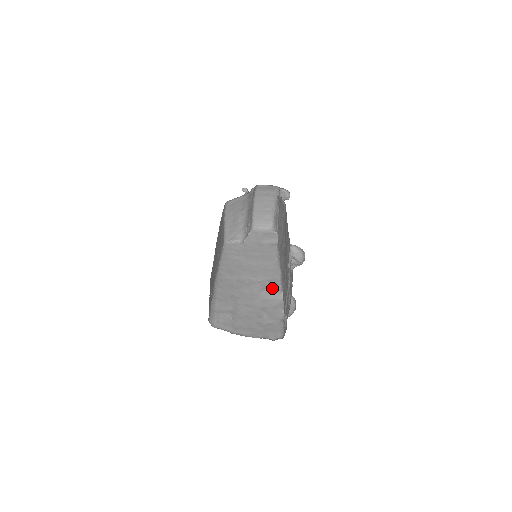
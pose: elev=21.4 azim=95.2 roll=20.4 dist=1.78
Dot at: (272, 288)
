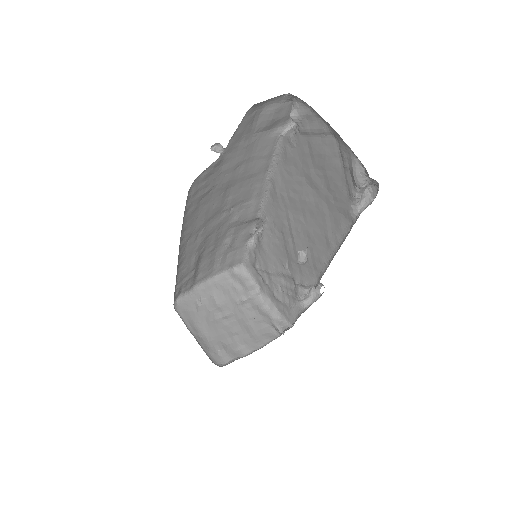
Dot at: (248, 214)
